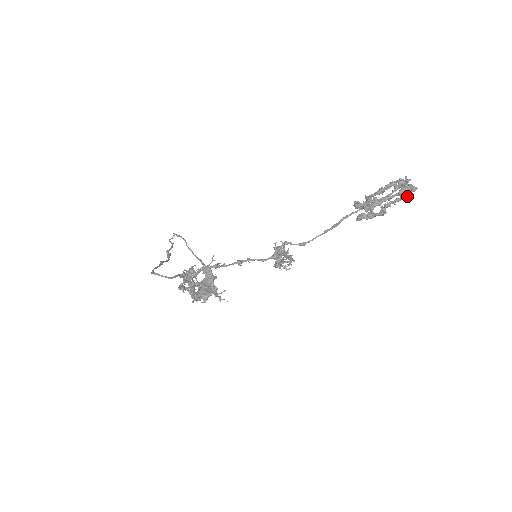
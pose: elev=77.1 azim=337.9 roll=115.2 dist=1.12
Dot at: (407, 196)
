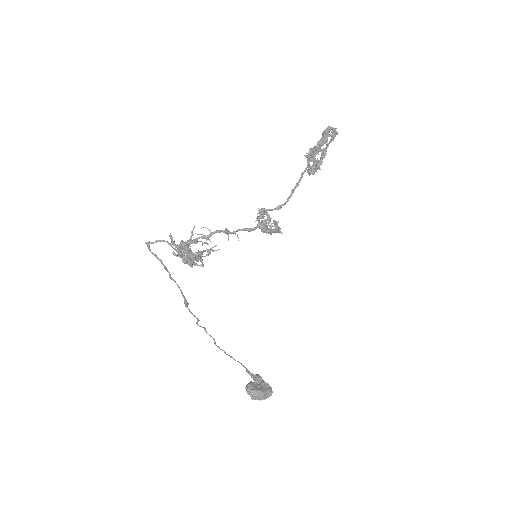
Dot at: (332, 135)
